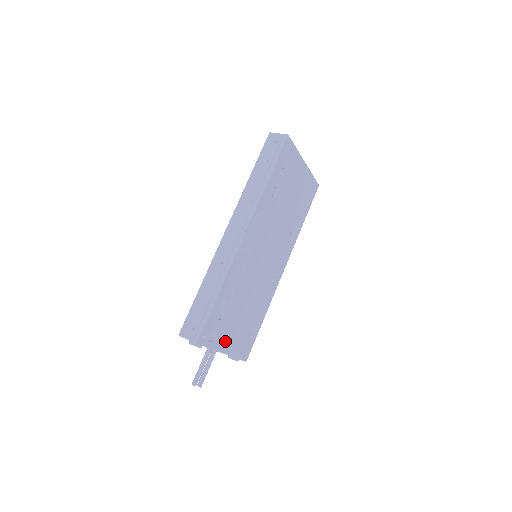
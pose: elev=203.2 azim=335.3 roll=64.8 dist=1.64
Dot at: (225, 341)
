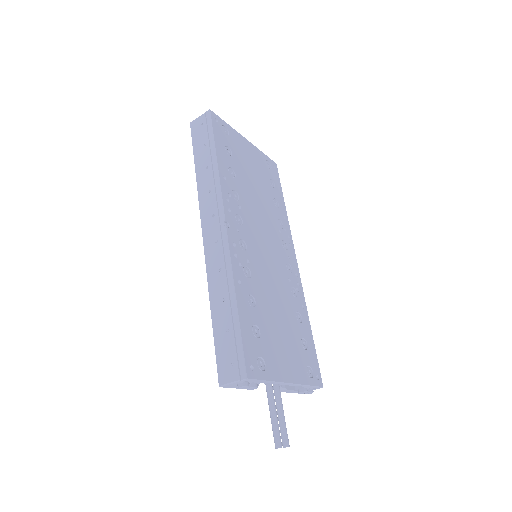
Dot at: (282, 366)
